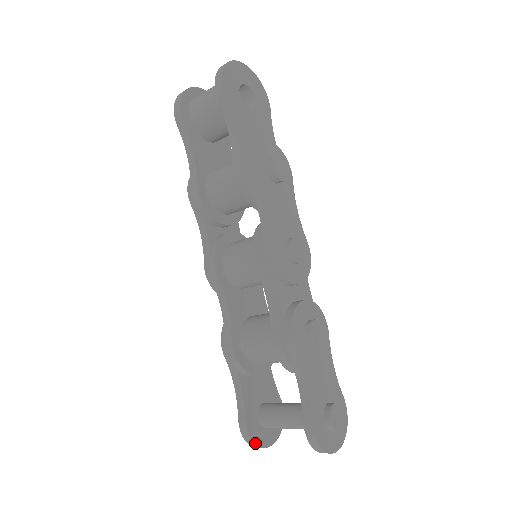
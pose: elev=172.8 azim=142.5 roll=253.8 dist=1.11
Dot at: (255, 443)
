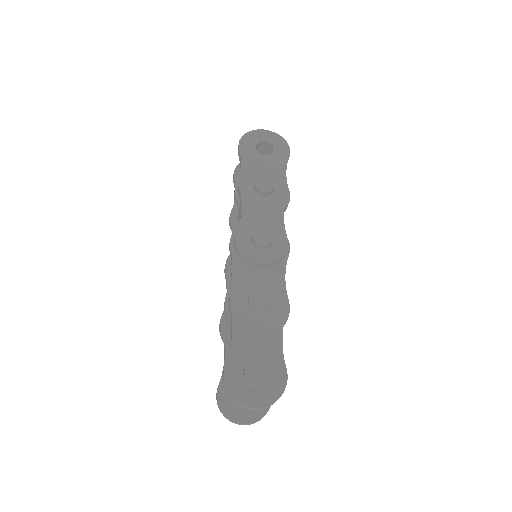
Dot at: (222, 410)
